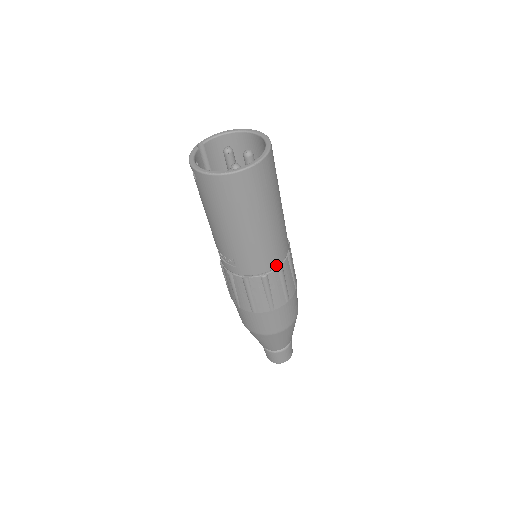
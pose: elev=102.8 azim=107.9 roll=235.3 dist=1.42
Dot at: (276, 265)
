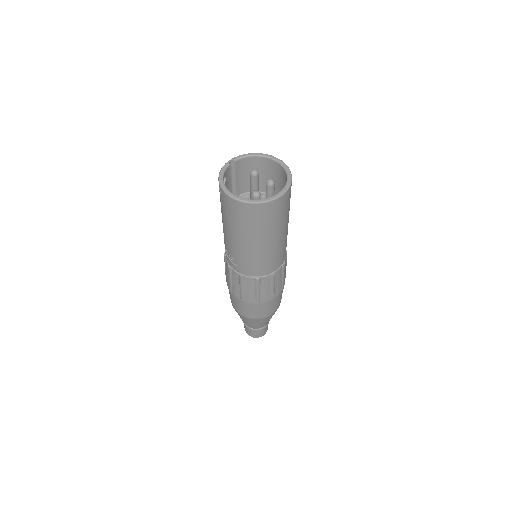
Dot at: (270, 272)
